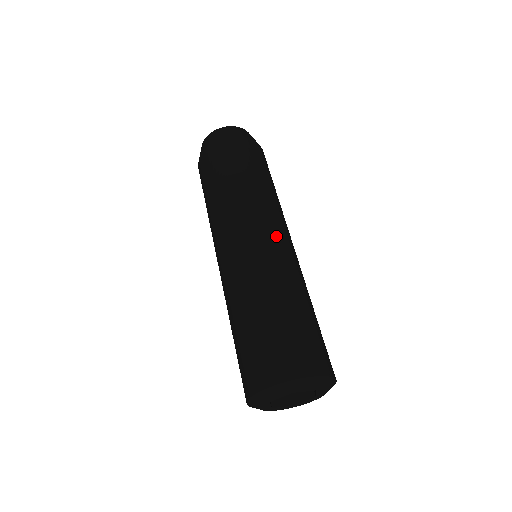
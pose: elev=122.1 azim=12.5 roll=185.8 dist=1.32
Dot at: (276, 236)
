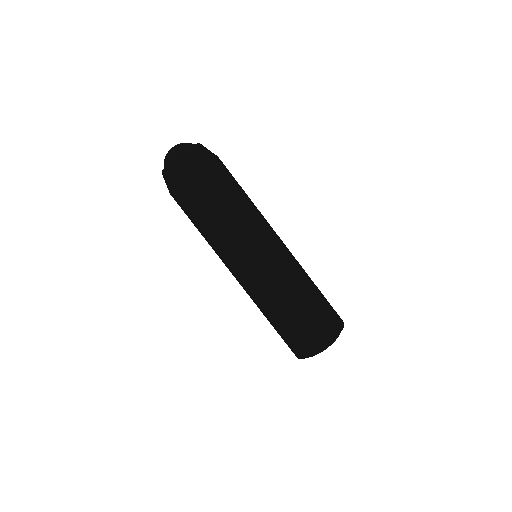
Dot at: (272, 249)
